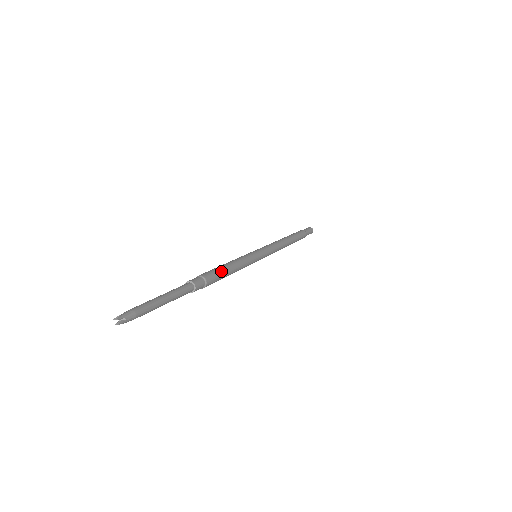
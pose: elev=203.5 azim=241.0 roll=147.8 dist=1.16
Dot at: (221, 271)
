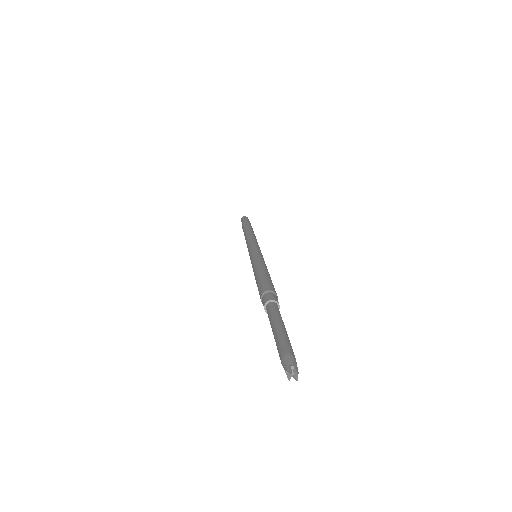
Dot at: (272, 283)
